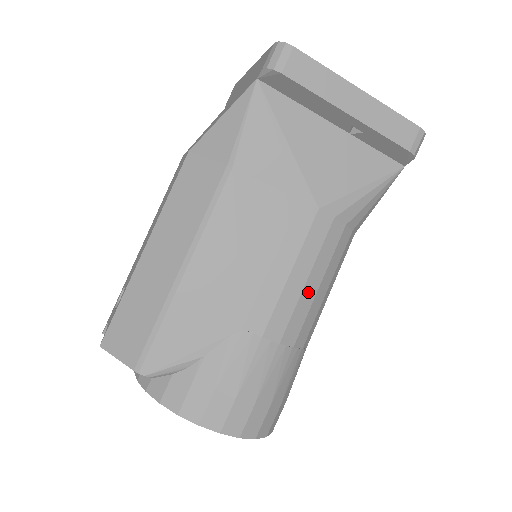
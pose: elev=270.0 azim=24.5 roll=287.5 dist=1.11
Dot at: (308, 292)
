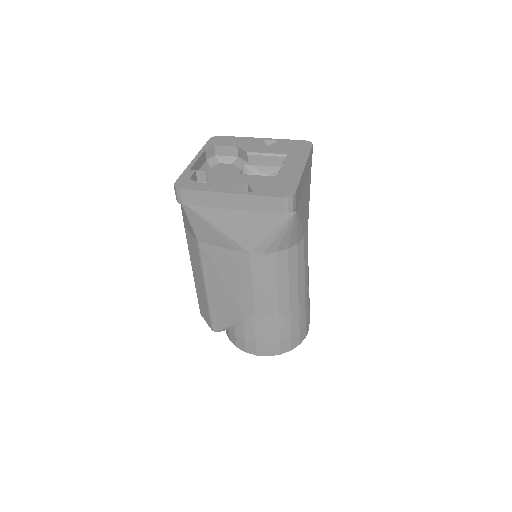
Dot at: (270, 291)
